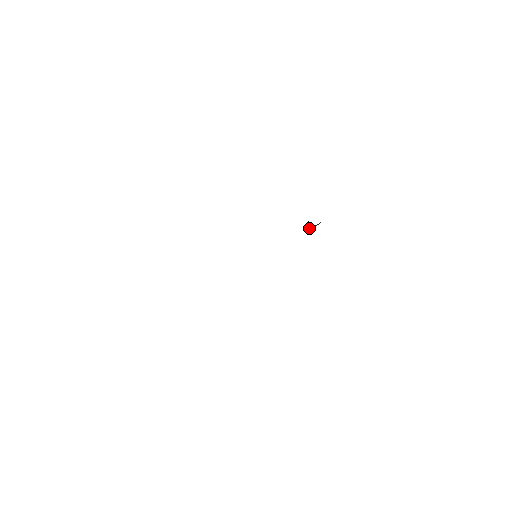
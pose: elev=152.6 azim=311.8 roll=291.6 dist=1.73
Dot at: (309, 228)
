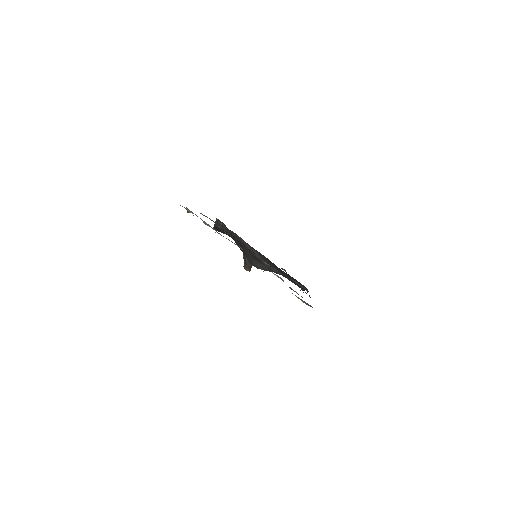
Dot at: (249, 269)
